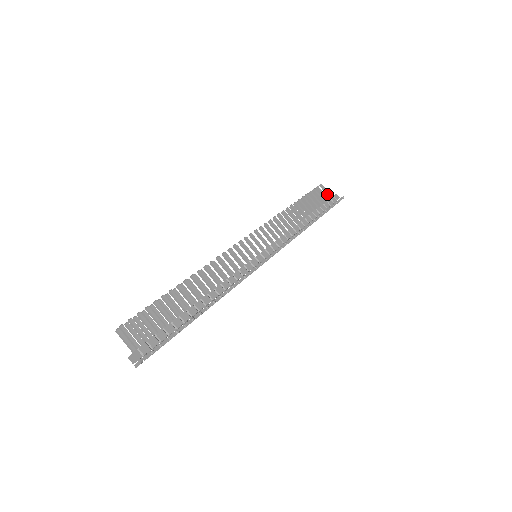
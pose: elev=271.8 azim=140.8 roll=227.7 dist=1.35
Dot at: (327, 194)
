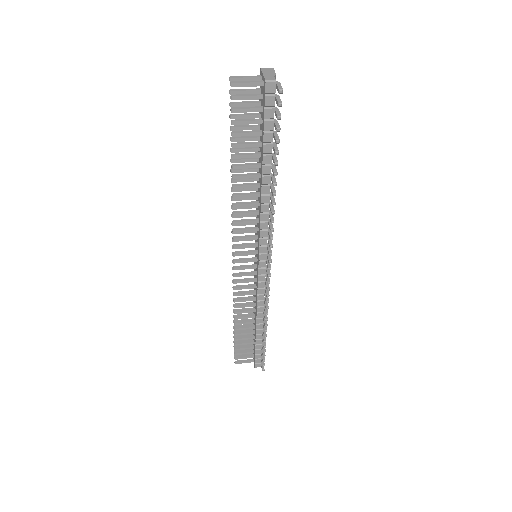
Dot at: (247, 354)
